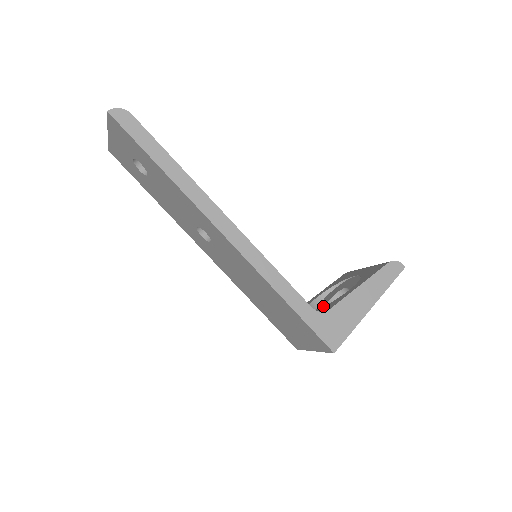
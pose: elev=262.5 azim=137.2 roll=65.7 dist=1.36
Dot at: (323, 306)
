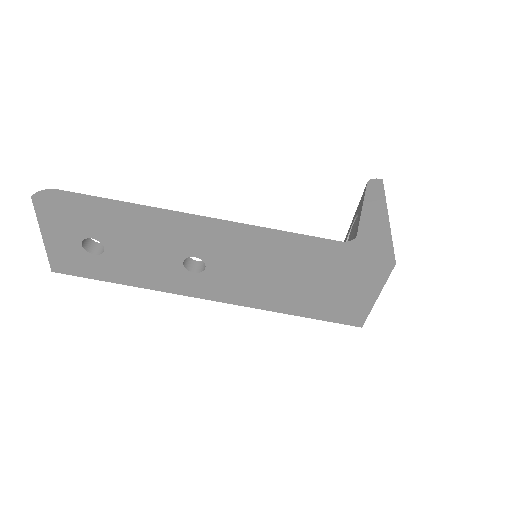
Dot at: occluded
